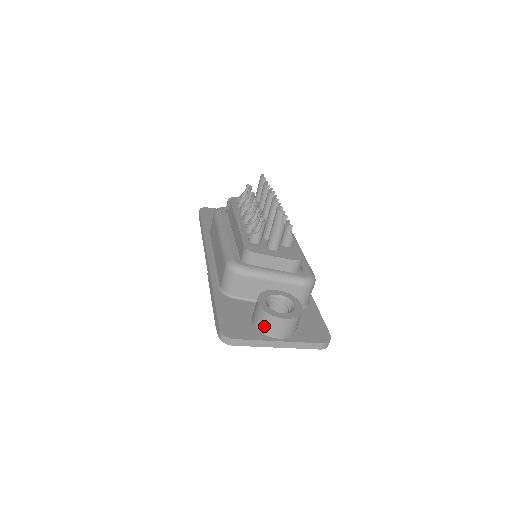
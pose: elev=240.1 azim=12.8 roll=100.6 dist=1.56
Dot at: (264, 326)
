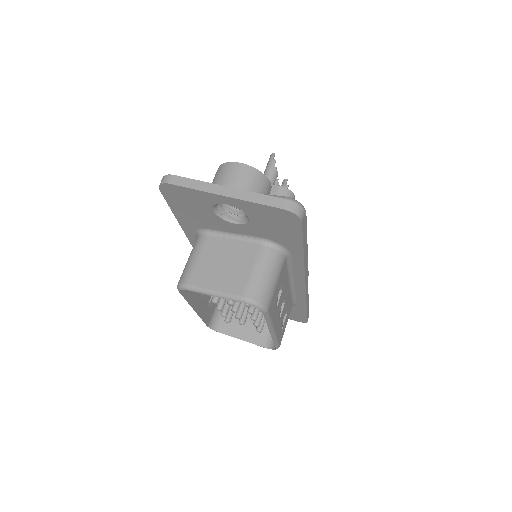
Dot at: (215, 180)
